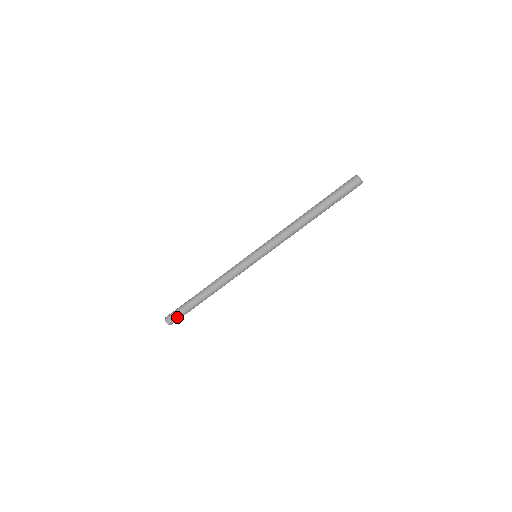
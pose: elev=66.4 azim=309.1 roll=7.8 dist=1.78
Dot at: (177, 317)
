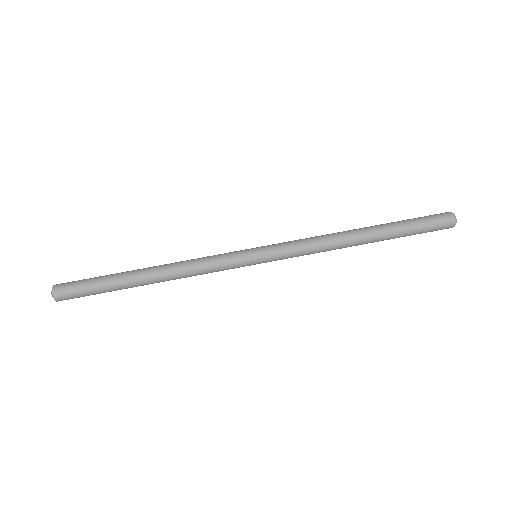
Dot at: (76, 289)
